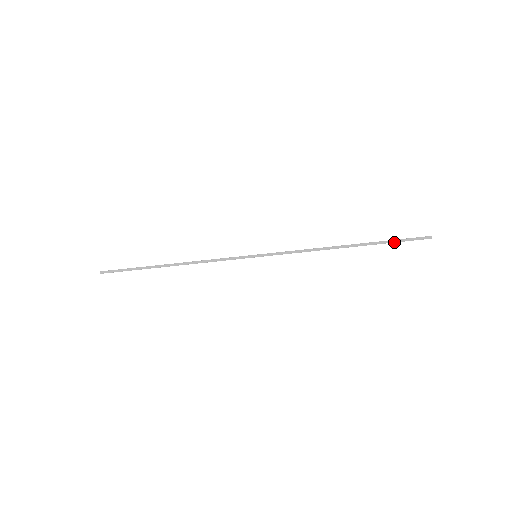
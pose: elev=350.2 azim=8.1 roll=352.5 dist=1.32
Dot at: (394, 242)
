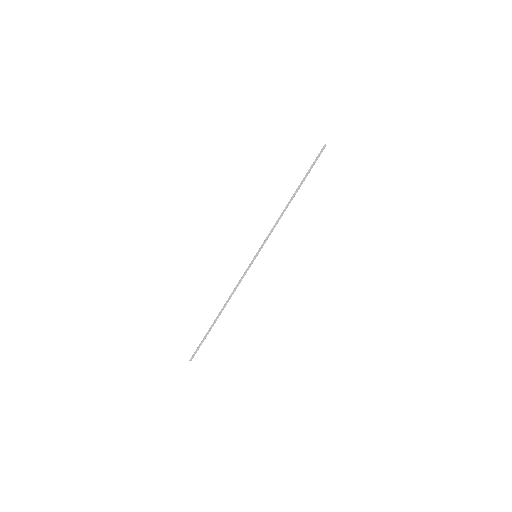
Dot at: (311, 168)
